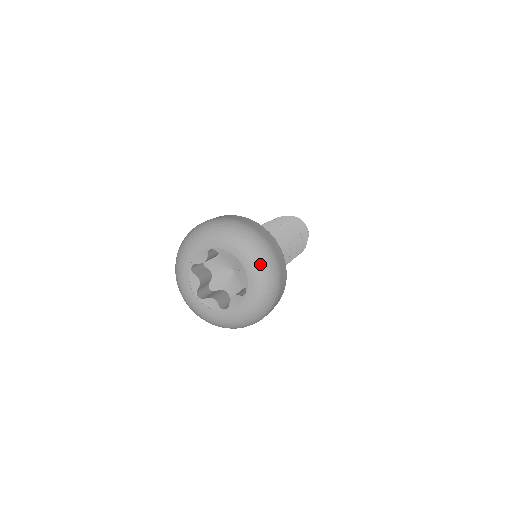
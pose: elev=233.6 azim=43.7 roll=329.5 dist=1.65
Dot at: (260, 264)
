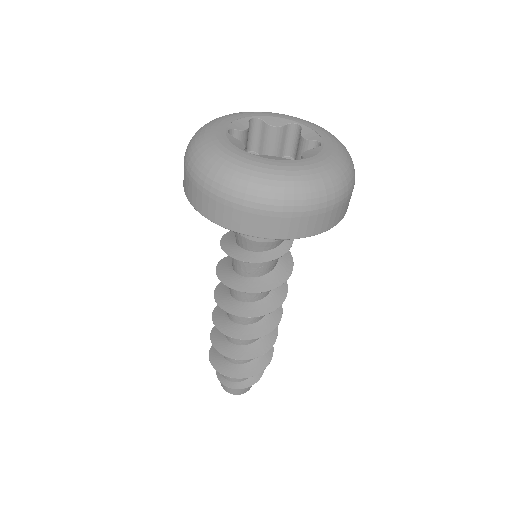
Dot at: (344, 161)
